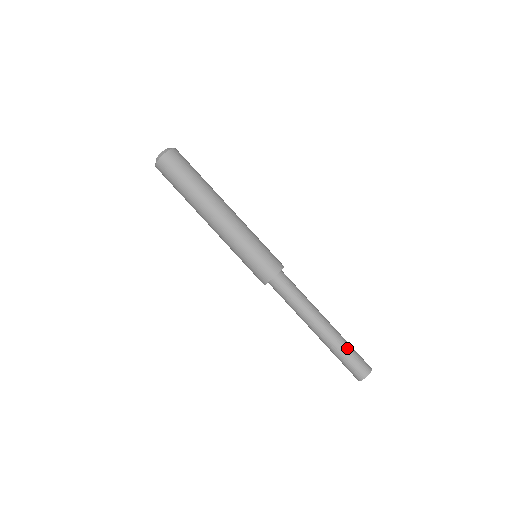
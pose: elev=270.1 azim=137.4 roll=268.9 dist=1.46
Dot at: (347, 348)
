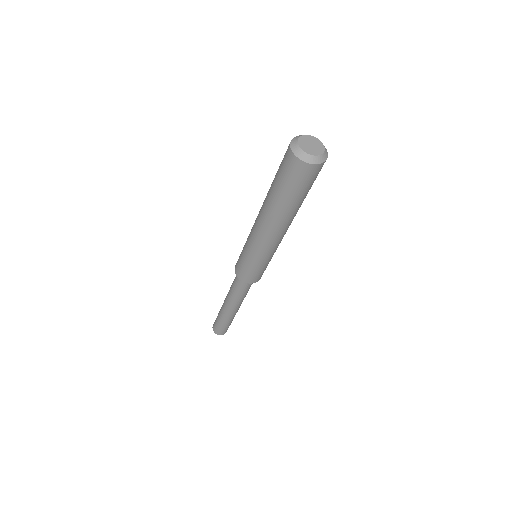
Dot at: (223, 323)
